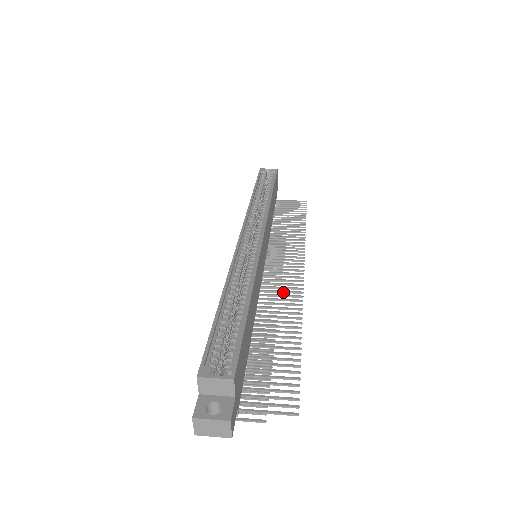
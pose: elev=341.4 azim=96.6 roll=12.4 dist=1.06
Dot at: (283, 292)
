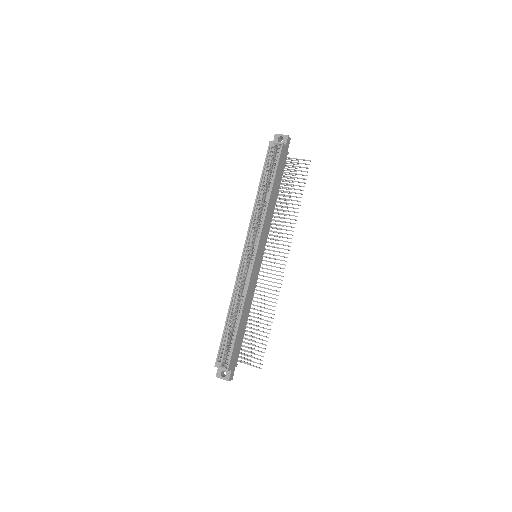
Dot at: occluded
